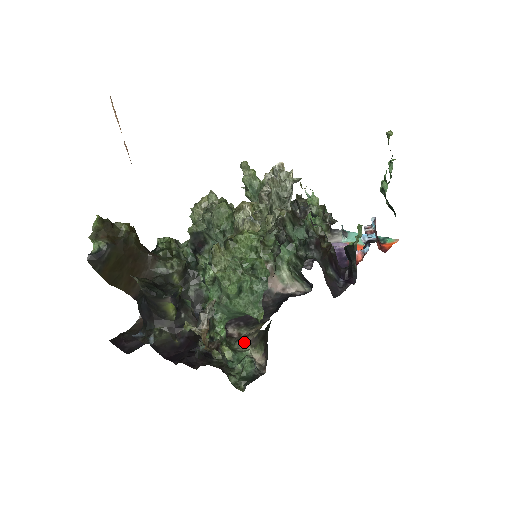
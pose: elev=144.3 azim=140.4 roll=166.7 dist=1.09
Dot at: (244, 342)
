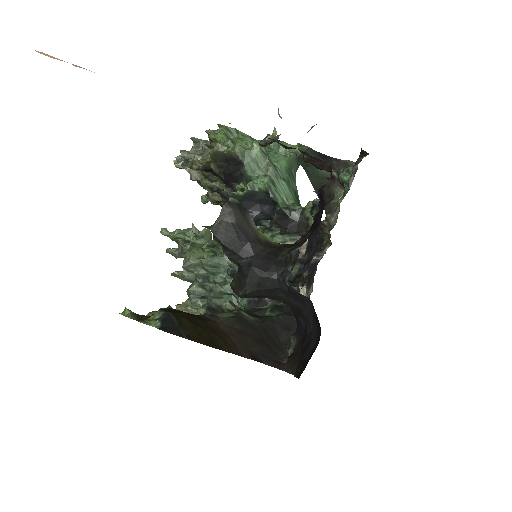
Dot at: (333, 218)
